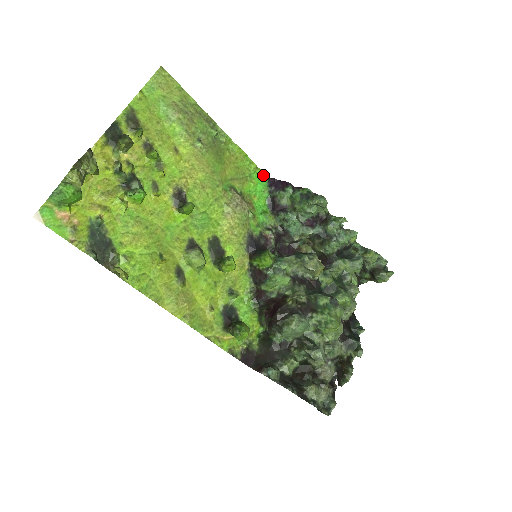
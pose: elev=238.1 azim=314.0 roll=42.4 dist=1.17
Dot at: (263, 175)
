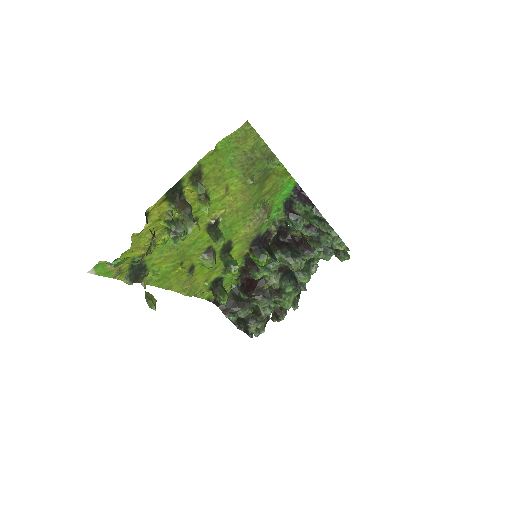
Dot at: (293, 182)
